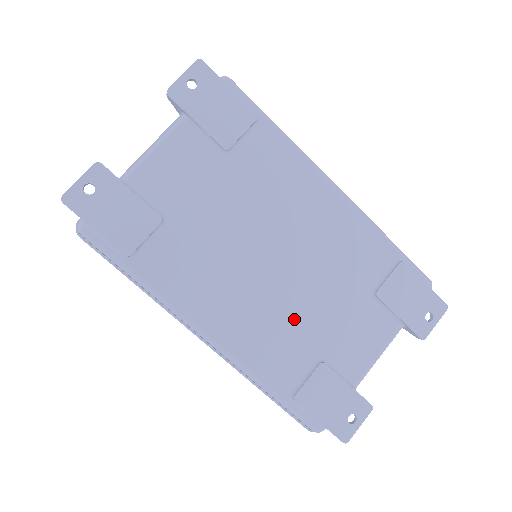
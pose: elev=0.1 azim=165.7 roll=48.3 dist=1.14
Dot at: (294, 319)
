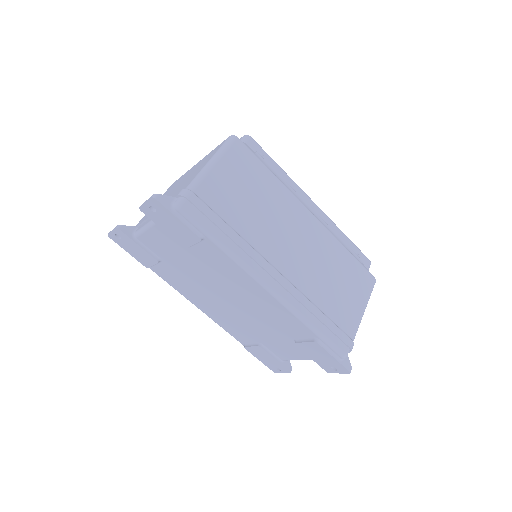
Dot at: (243, 324)
